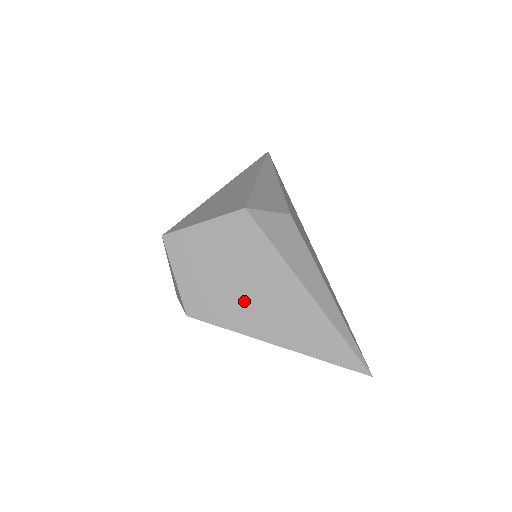
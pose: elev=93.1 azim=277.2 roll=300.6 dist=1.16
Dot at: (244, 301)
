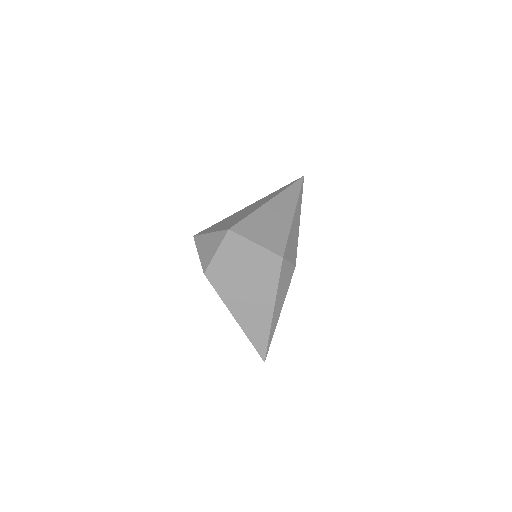
Dot at: (240, 292)
